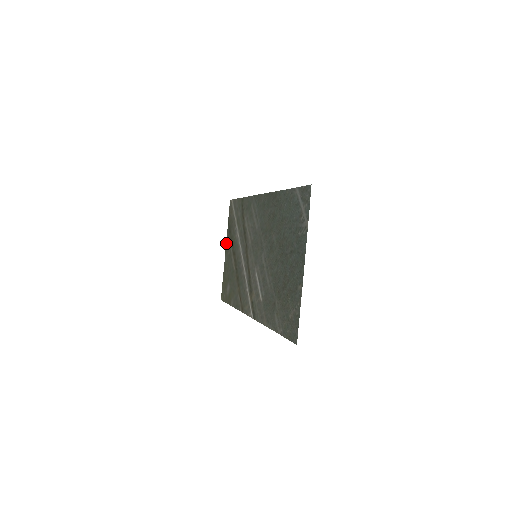
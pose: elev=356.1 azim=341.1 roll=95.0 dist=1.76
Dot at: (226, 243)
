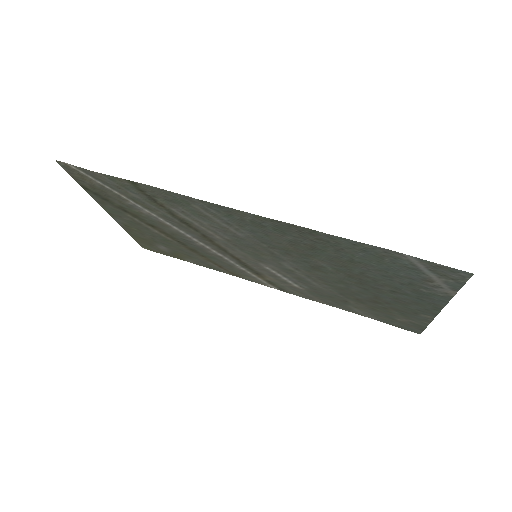
Dot at: (102, 207)
